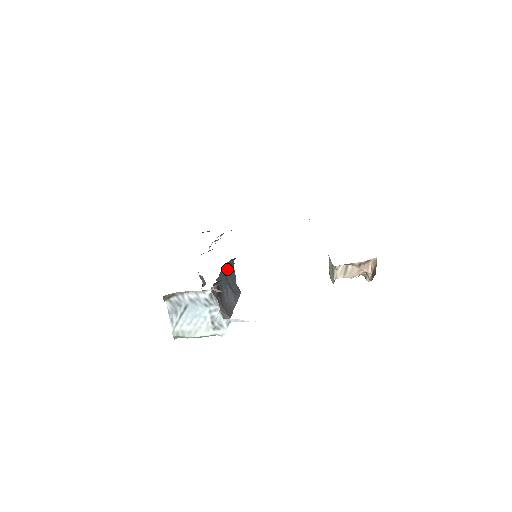
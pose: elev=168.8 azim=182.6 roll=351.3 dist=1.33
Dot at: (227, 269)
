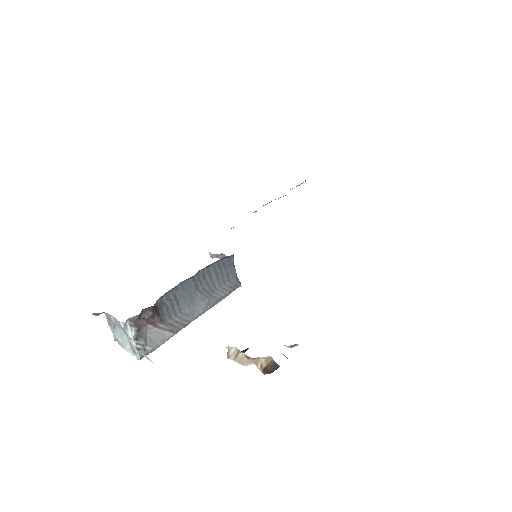
Dot at: (207, 272)
